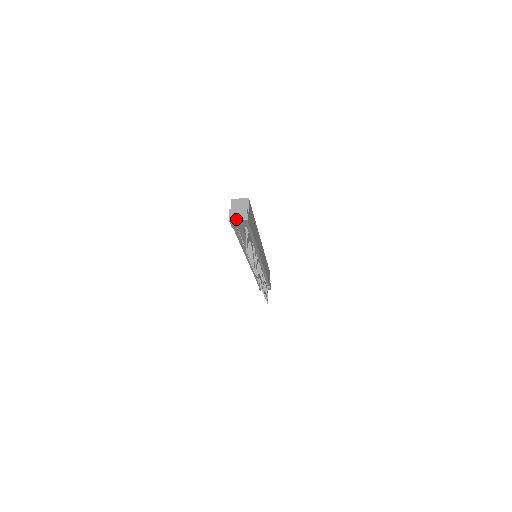
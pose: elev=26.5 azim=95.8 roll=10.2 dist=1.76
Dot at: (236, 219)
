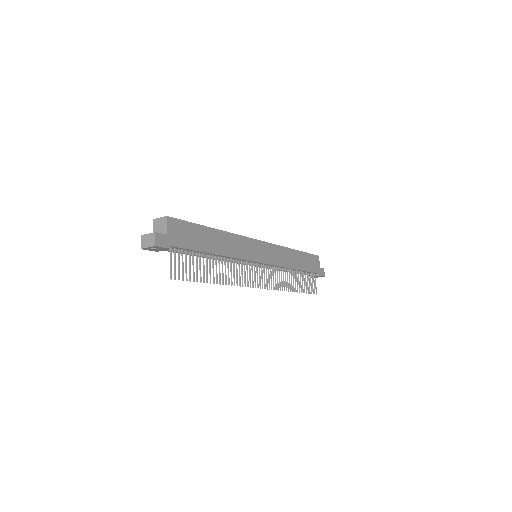
Dot at: (146, 246)
